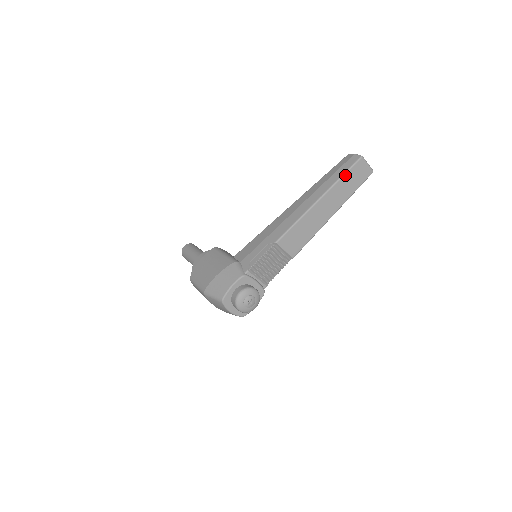
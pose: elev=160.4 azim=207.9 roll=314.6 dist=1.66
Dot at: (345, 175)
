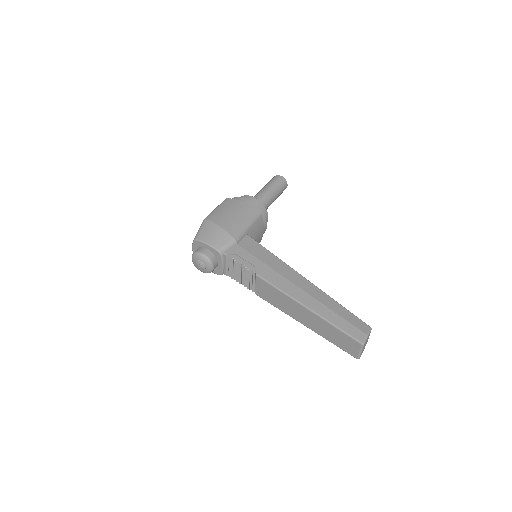
Dot at: (338, 330)
